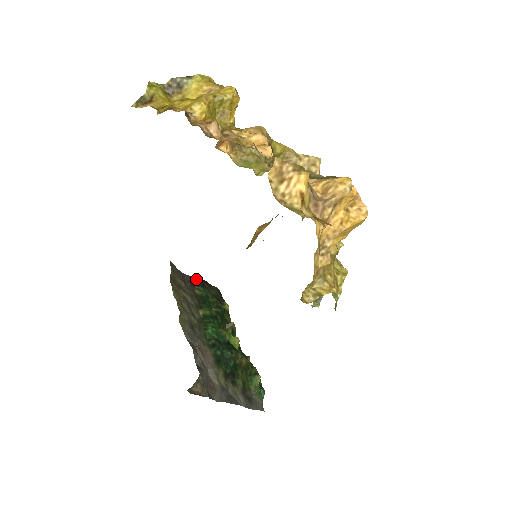
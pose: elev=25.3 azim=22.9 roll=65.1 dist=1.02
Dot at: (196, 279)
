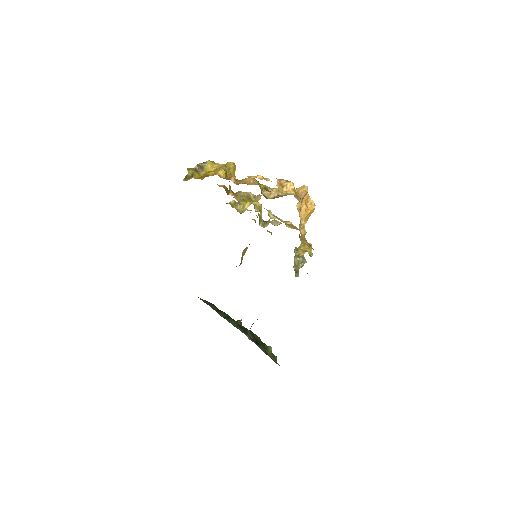
Dot at: (207, 301)
